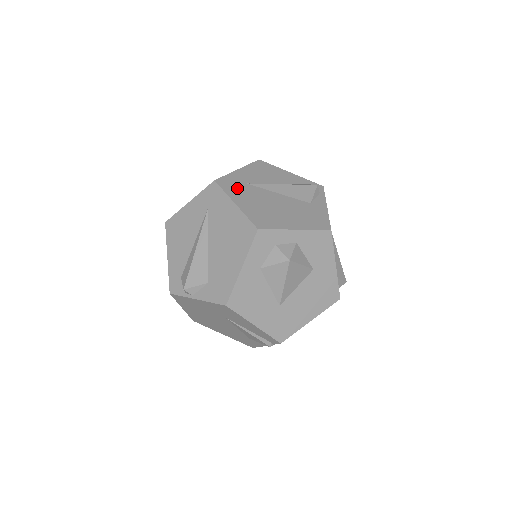
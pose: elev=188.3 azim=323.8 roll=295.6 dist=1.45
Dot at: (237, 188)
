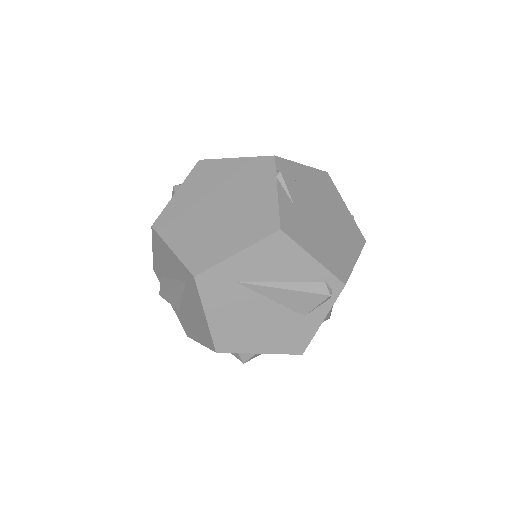
Dot at: (219, 291)
